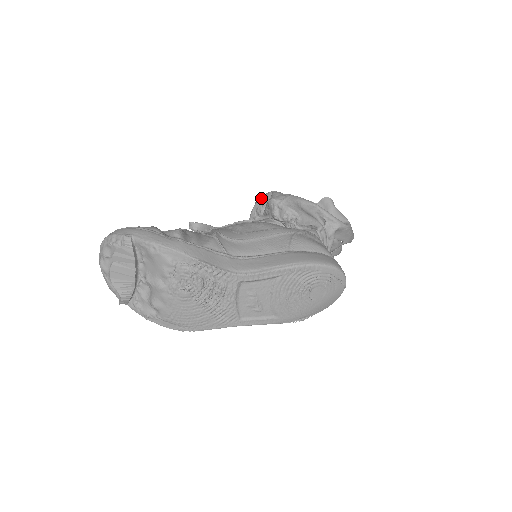
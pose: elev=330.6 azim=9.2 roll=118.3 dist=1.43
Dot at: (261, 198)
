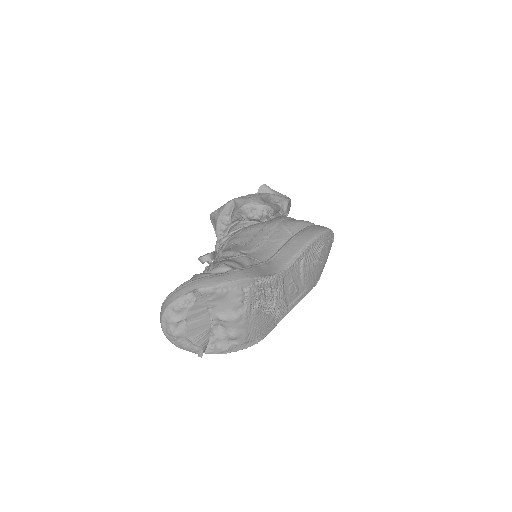
Dot at: (223, 210)
